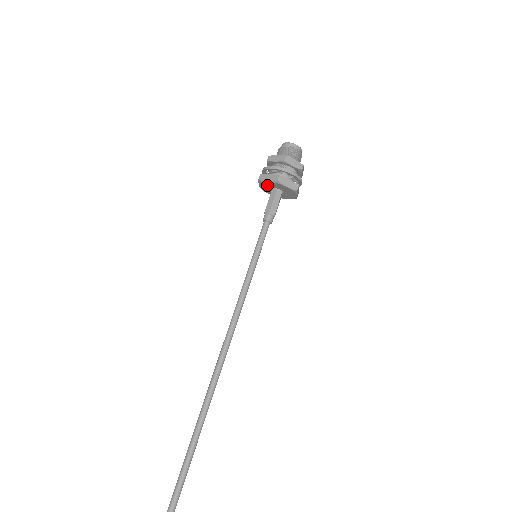
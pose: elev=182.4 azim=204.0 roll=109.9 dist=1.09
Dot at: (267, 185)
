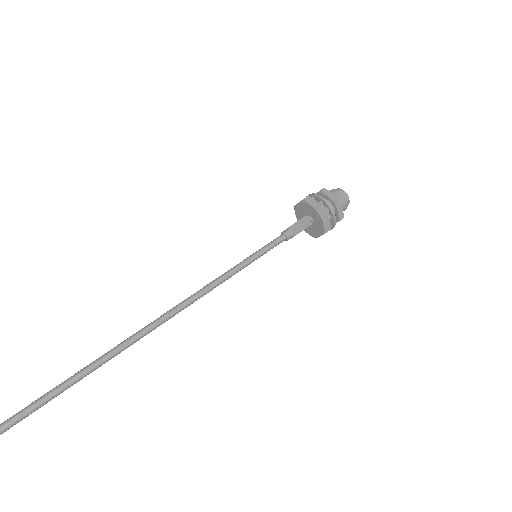
Dot at: (306, 208)
